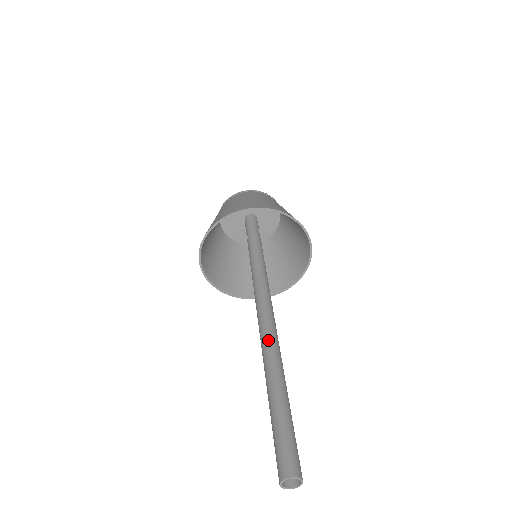
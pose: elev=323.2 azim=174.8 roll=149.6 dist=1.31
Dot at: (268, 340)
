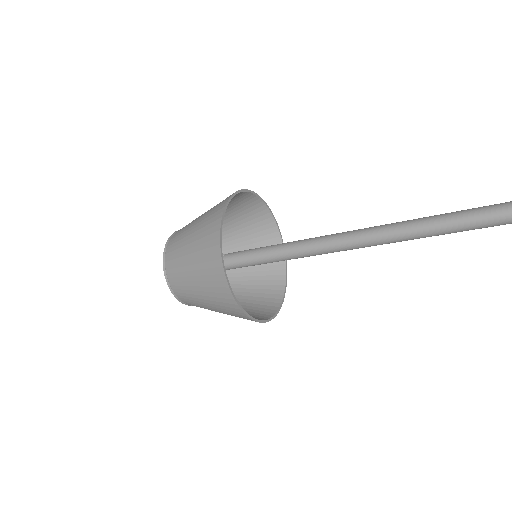
Dot at: occluded
